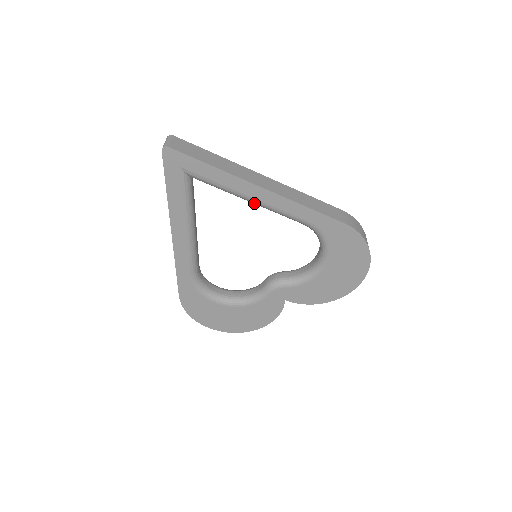
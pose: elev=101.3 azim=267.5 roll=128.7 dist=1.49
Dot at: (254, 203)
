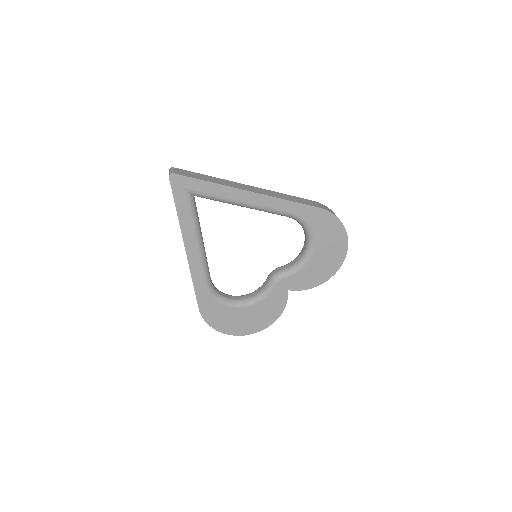
Dot at: (247, 207)
